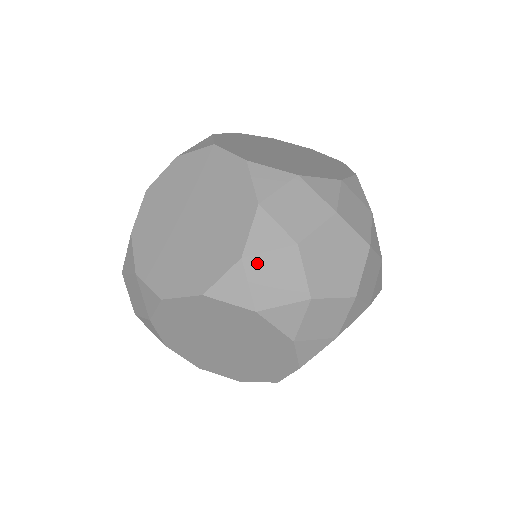
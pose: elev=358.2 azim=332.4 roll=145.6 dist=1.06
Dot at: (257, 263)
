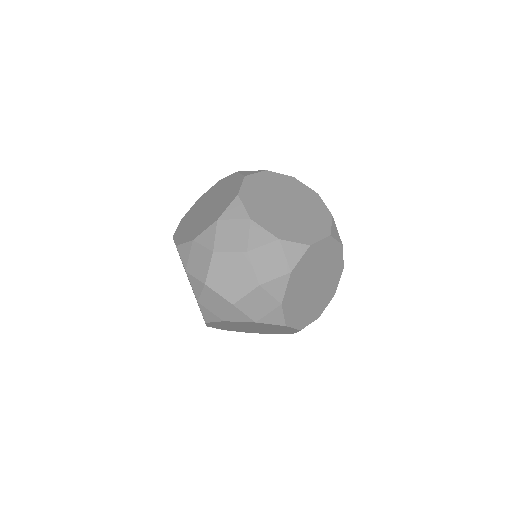
Dot at: (196, 248)
